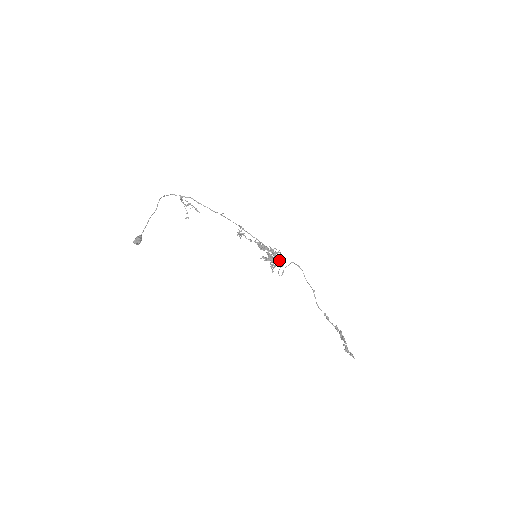
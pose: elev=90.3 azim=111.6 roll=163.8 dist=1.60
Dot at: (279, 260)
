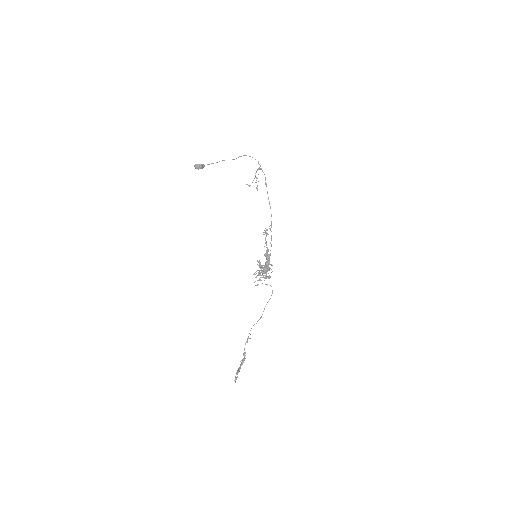
Dot at: (266, 275)
